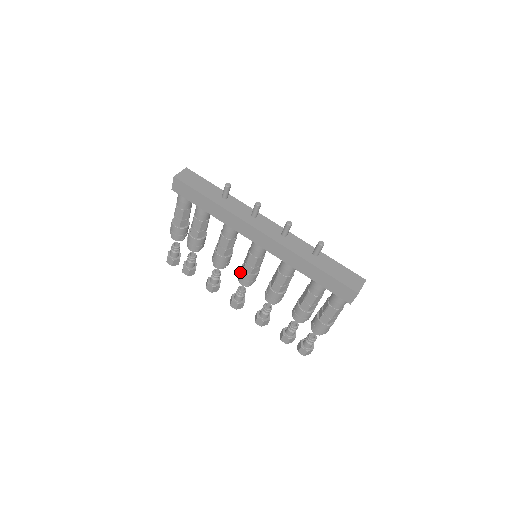
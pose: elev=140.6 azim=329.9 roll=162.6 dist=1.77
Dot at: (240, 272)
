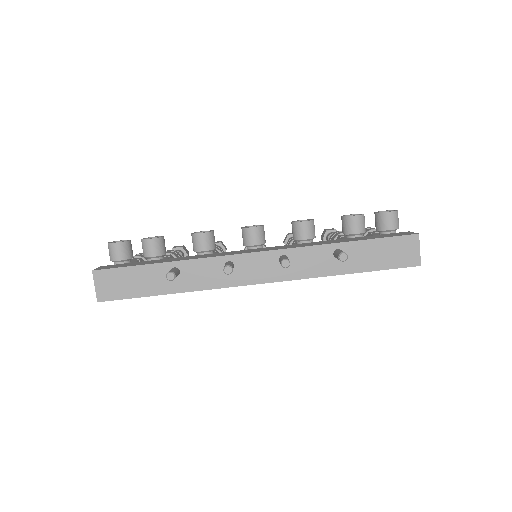
Dot at: occluded
